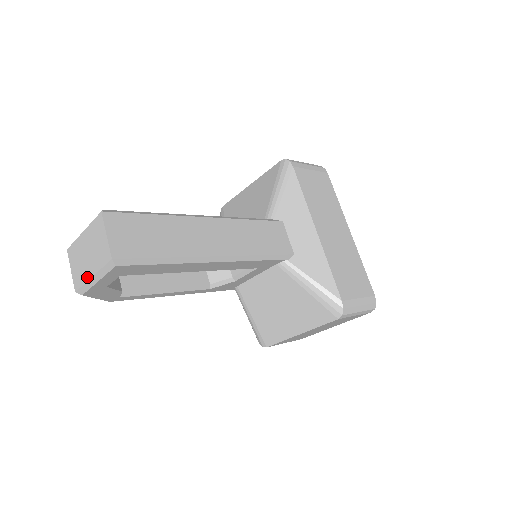
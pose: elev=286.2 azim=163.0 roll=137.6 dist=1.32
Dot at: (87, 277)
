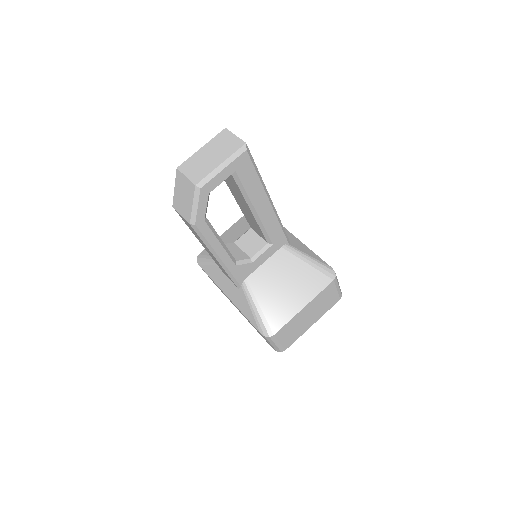
Dot at: (213, 167)
